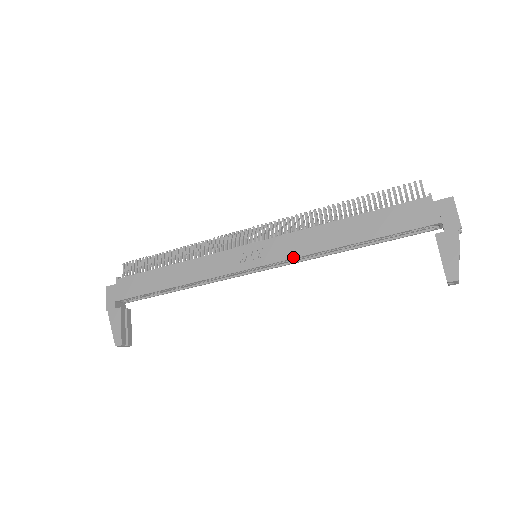
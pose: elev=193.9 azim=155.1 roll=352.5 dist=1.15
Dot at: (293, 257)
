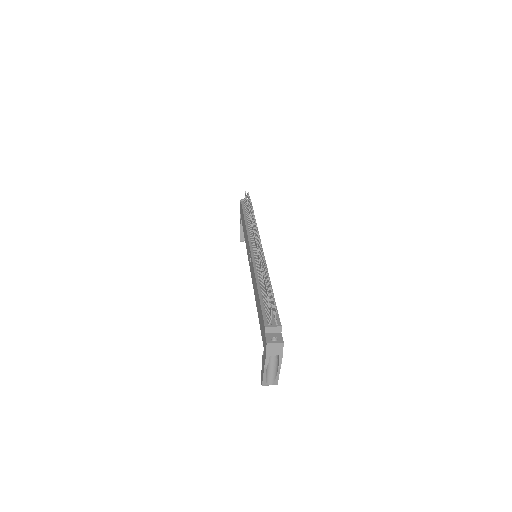
Dot at: (252, 280)
